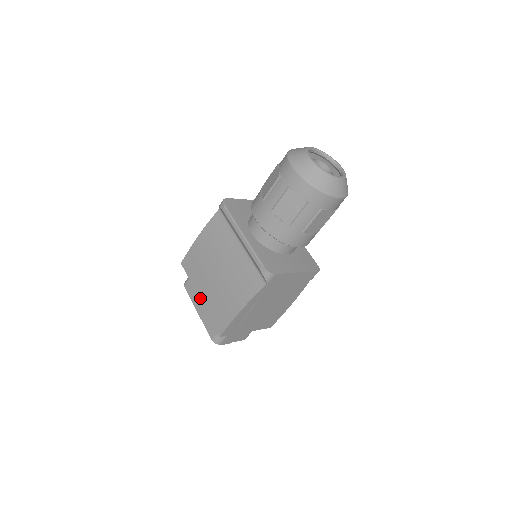
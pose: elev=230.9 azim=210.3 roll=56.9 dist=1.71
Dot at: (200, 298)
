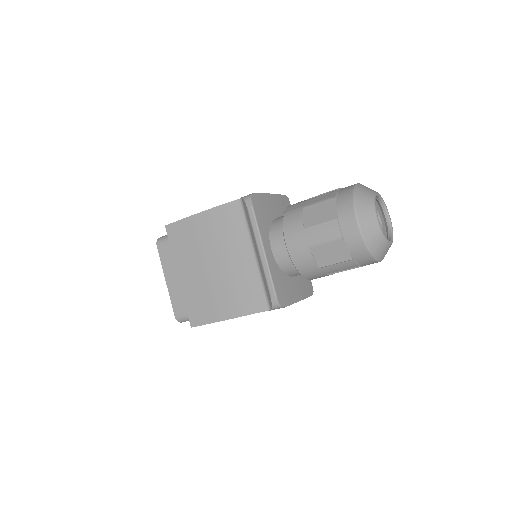
Dot at: (180, 277)
